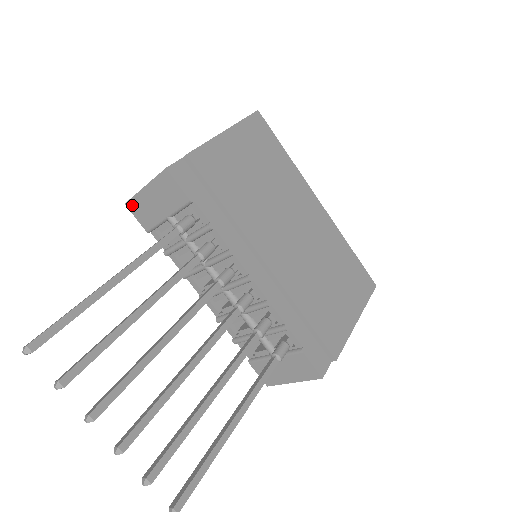
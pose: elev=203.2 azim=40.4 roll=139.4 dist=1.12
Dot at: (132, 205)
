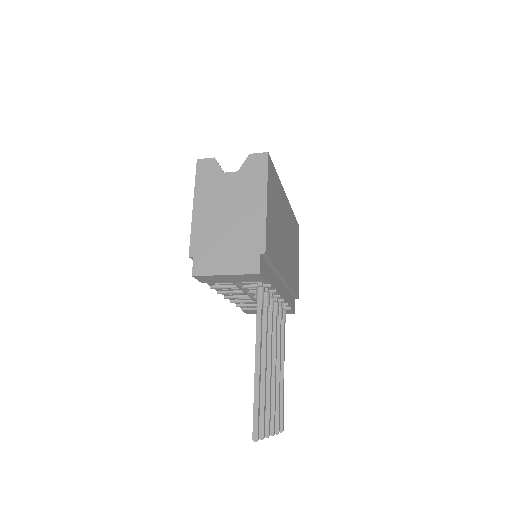
Dot at: (201, 277)
